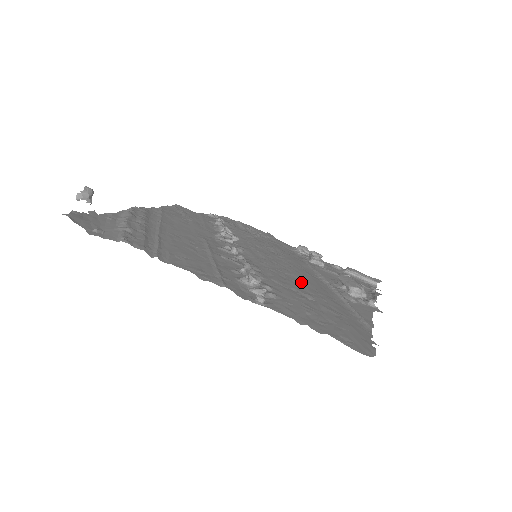
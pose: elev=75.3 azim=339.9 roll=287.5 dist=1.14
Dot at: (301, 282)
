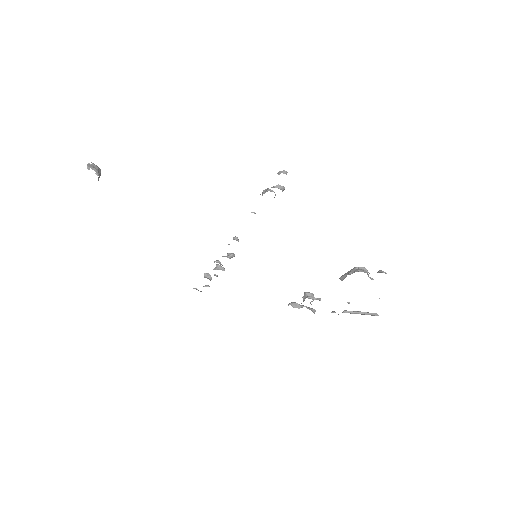
Dot at: occluded
